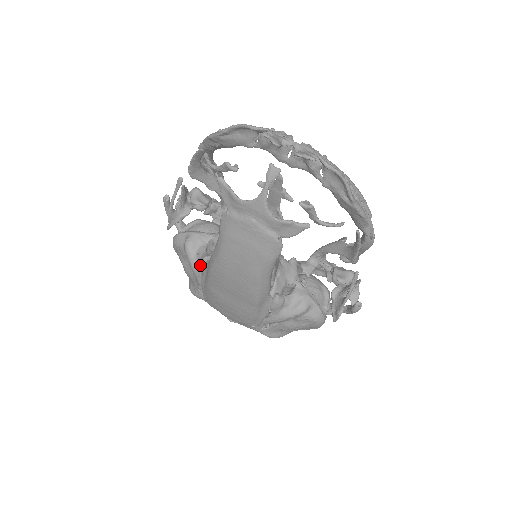
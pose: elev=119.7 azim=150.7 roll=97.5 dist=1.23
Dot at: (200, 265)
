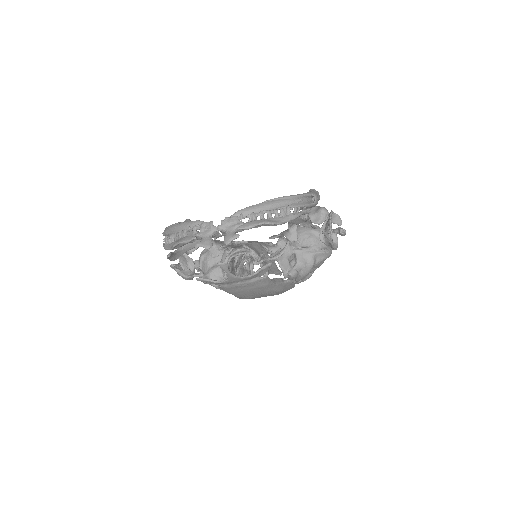
Dot at: occluded
